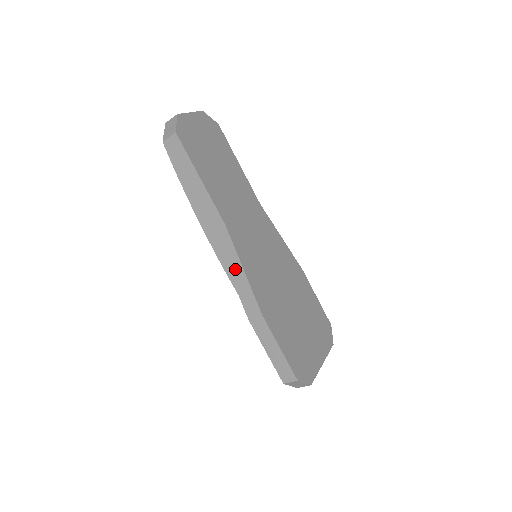
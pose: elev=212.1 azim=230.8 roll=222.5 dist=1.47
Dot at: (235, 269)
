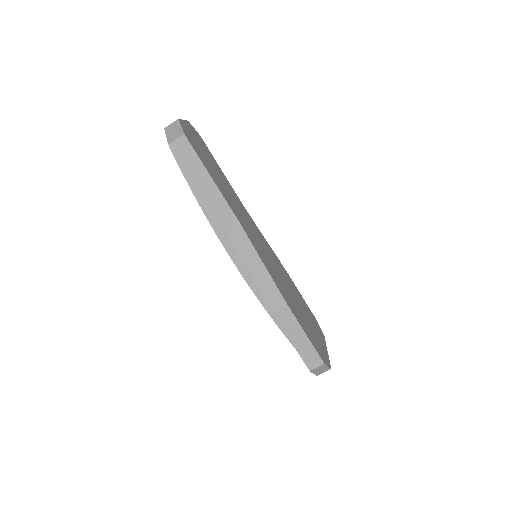
Dot at: (253, 264)
